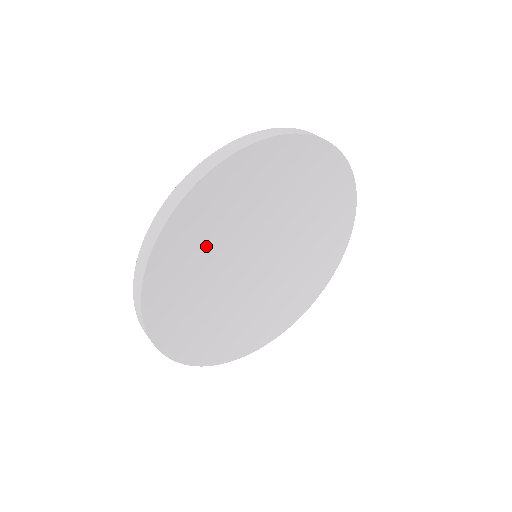
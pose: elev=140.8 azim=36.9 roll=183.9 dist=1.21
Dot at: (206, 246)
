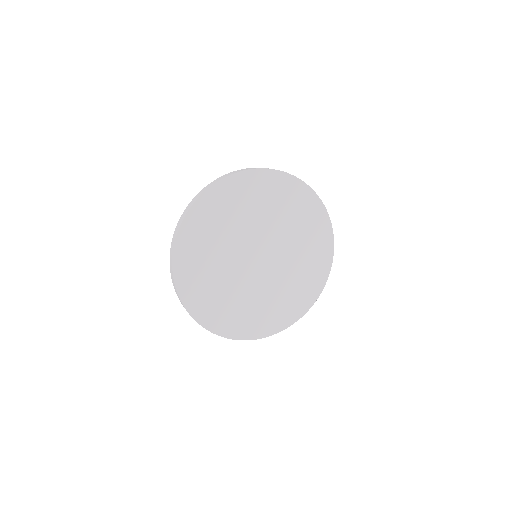
Dot at: (227, 220)
